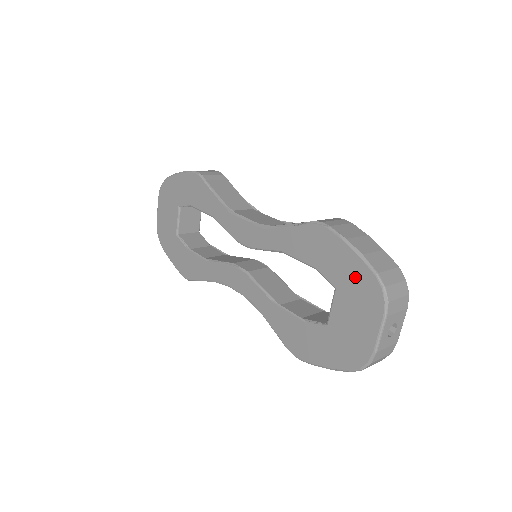
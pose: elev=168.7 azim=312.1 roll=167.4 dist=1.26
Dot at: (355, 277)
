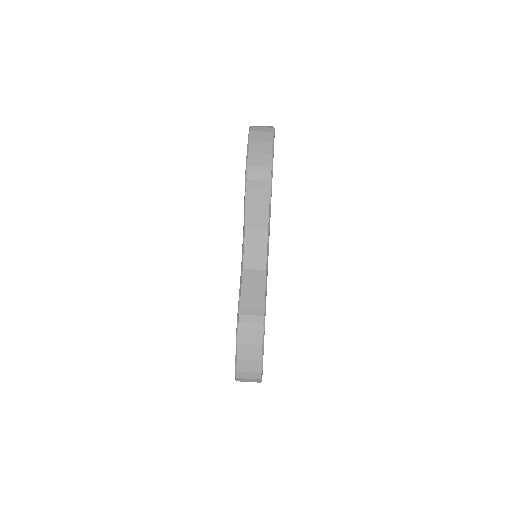
Dot at: occluded
